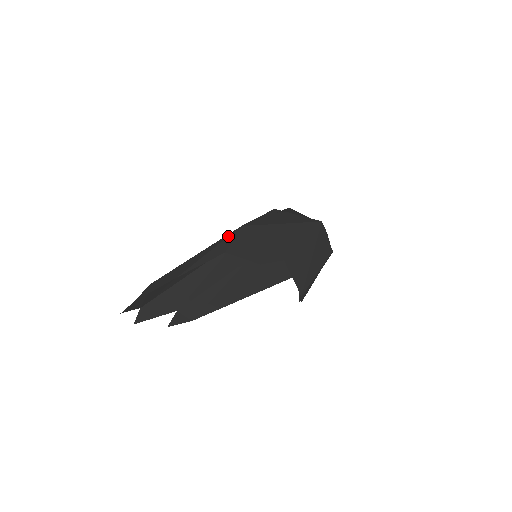
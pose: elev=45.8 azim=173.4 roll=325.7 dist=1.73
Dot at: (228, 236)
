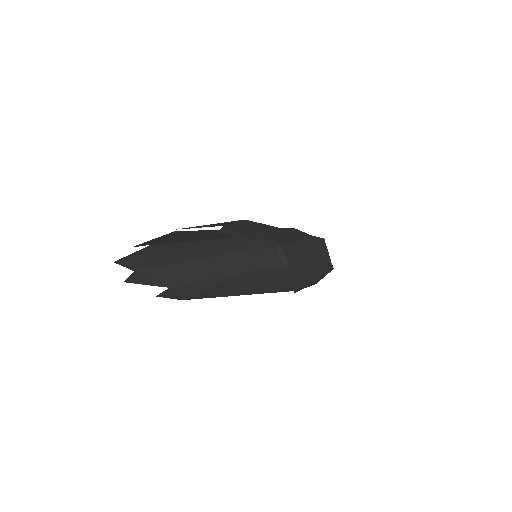
Dot at: occluded
